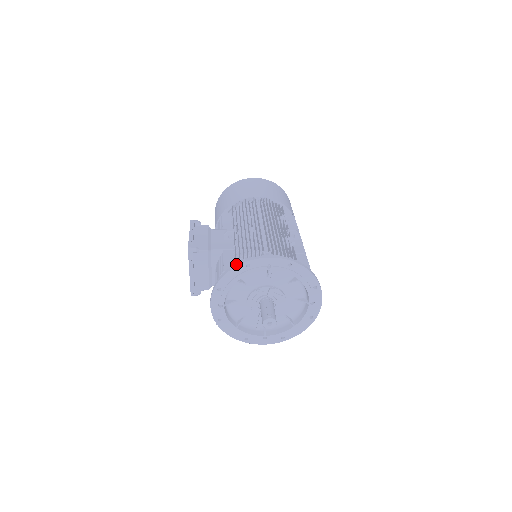
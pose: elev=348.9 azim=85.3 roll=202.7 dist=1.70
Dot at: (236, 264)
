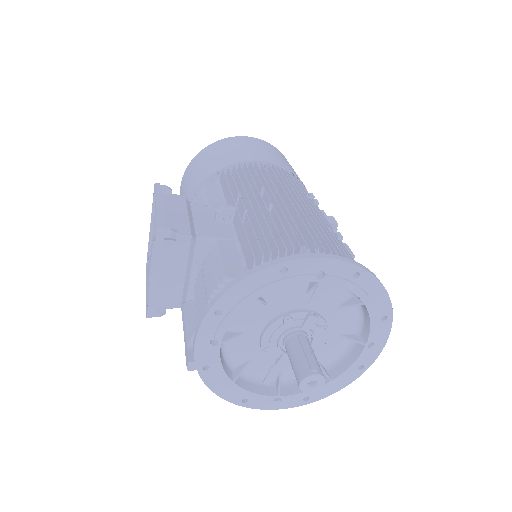
Dot at: (260, 265)
